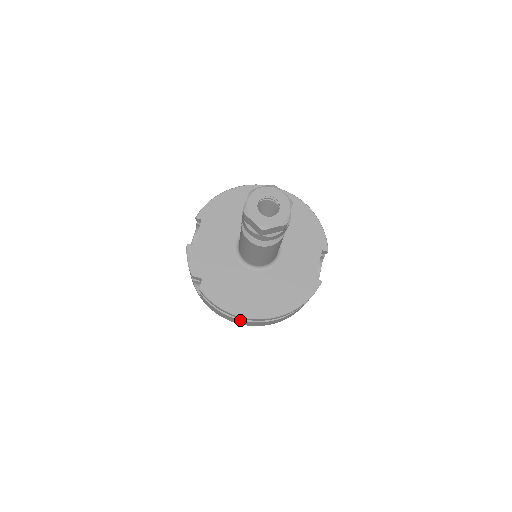
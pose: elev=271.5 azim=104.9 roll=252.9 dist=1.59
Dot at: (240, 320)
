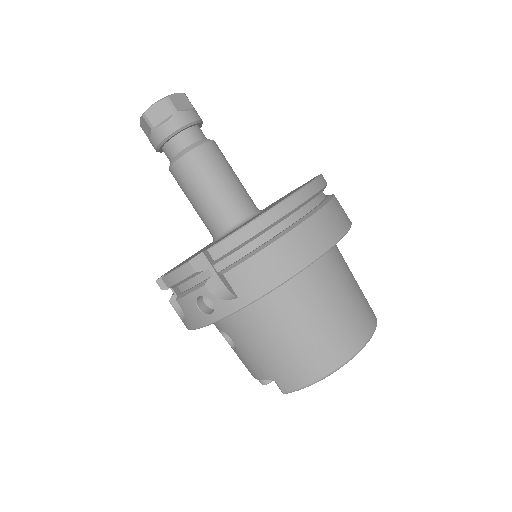
Dot at: (292, 231)
